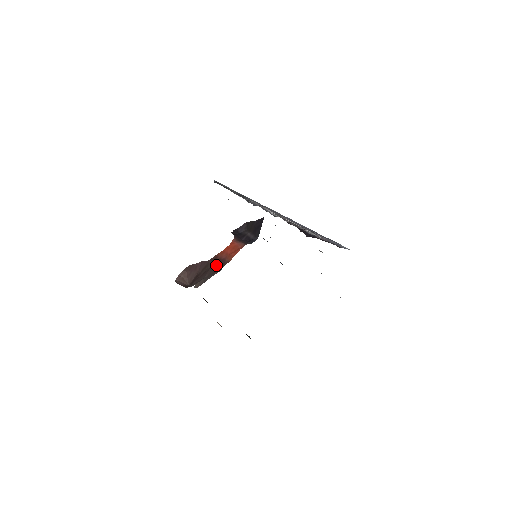
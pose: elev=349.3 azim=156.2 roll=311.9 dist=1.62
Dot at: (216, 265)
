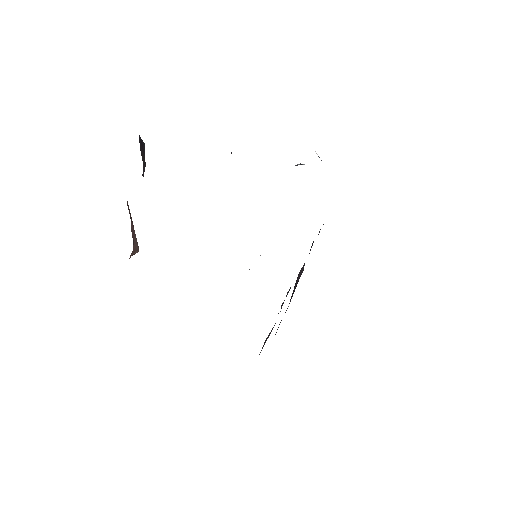
Dot at: occluded
